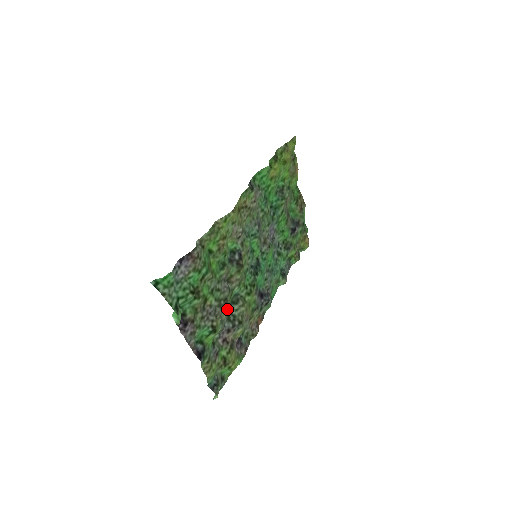
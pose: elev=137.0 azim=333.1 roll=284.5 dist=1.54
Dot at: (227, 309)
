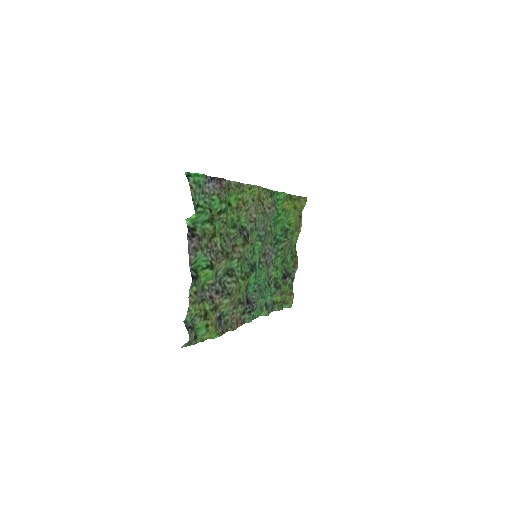
Dot at: (224, 267)
